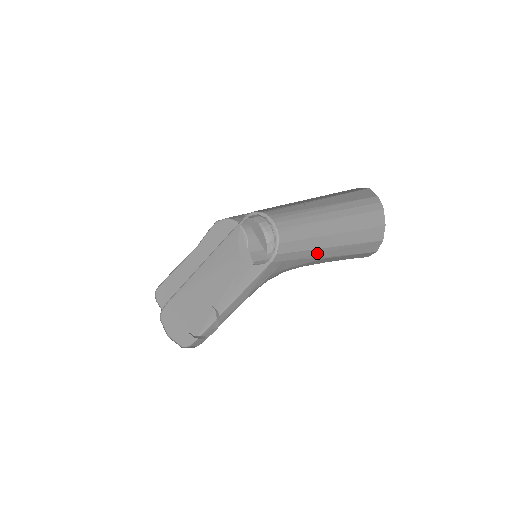
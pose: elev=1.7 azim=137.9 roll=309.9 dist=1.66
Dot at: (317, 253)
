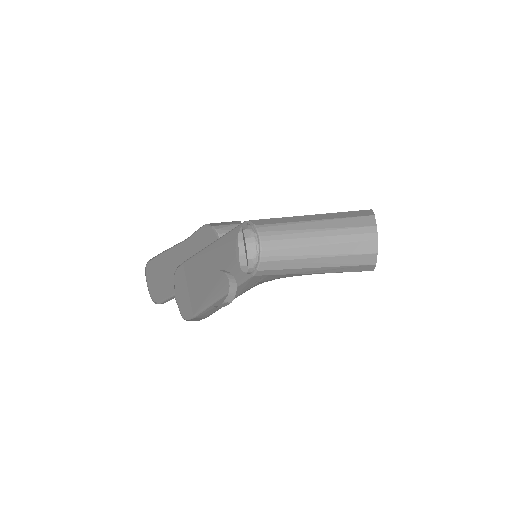
Dot at: (307, 271)
